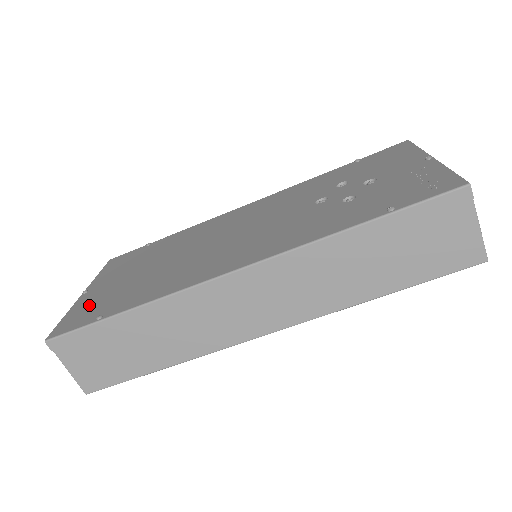
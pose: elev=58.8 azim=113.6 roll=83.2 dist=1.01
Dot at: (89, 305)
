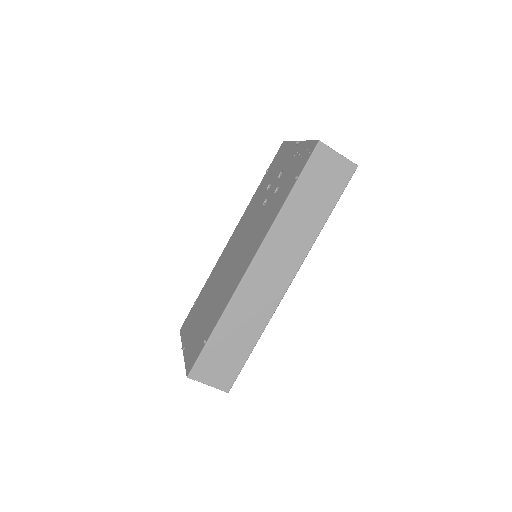
Dot at: (193, 347)
